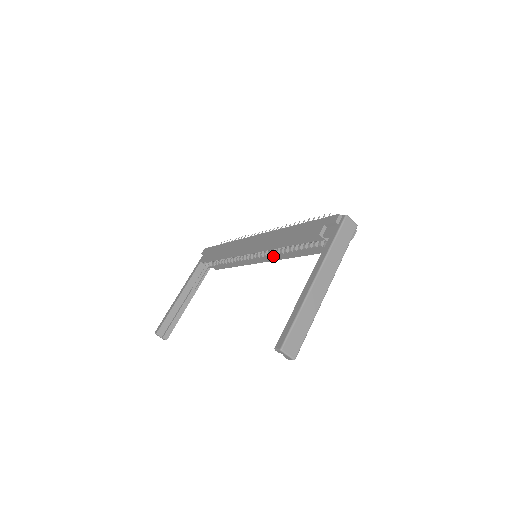
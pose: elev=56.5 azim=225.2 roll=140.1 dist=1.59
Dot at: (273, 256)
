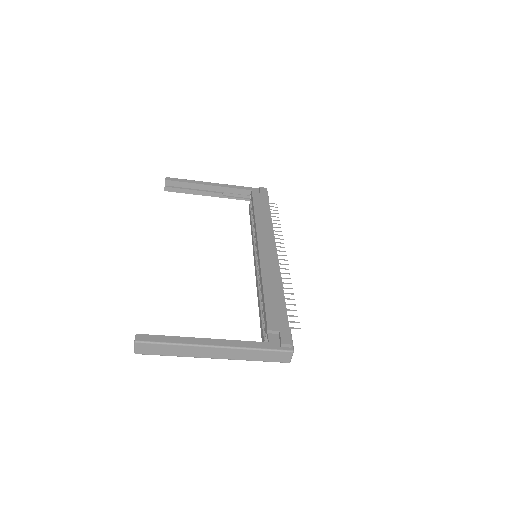
Dot at: (257, 275)
